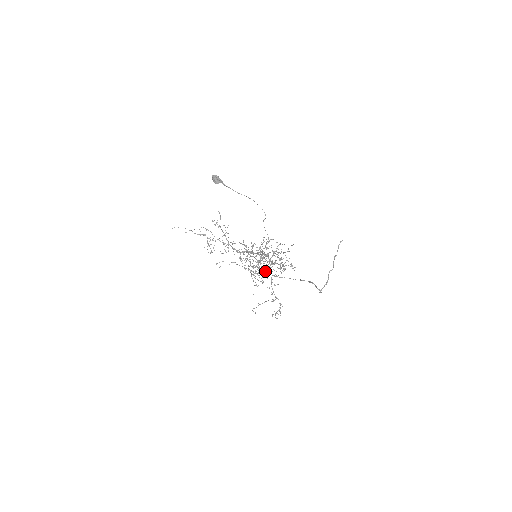
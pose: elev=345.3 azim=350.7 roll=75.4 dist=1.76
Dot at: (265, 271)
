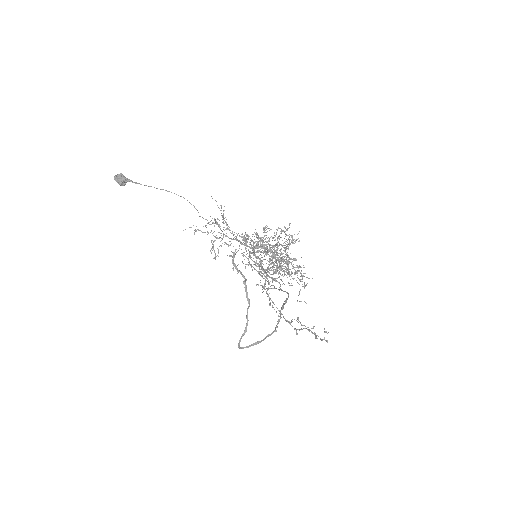
Dot at: occluded
